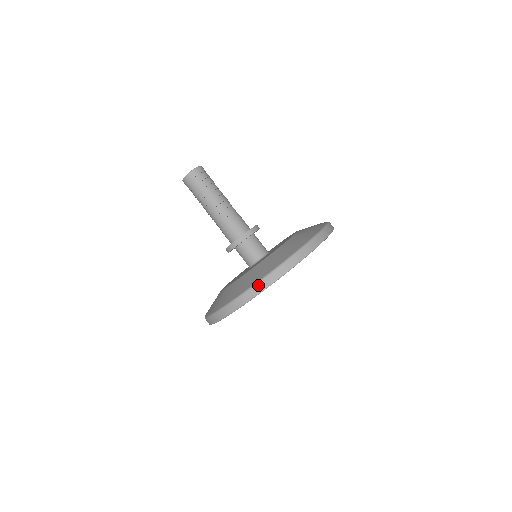
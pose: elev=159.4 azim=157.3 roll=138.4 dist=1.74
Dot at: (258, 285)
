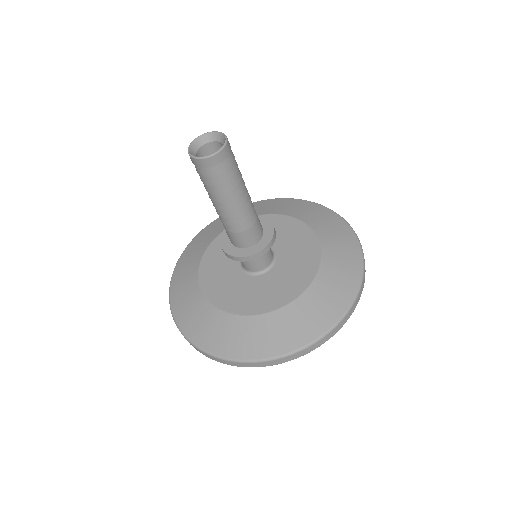
Dot at: (211, 356)
